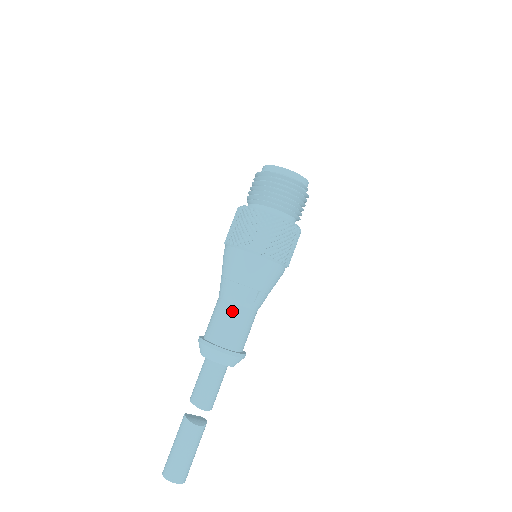
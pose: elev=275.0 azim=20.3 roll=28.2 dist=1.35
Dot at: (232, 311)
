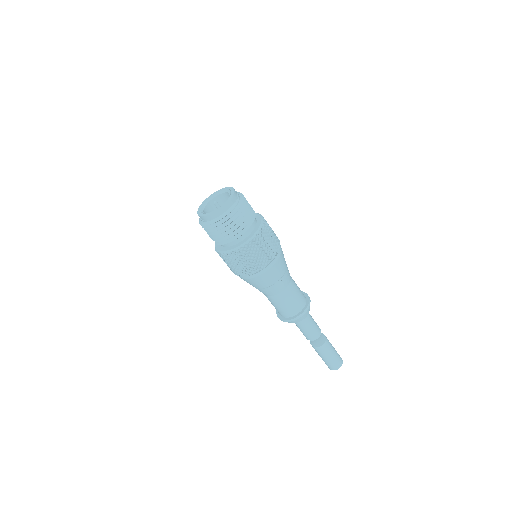
Dot at: (278, 299)
